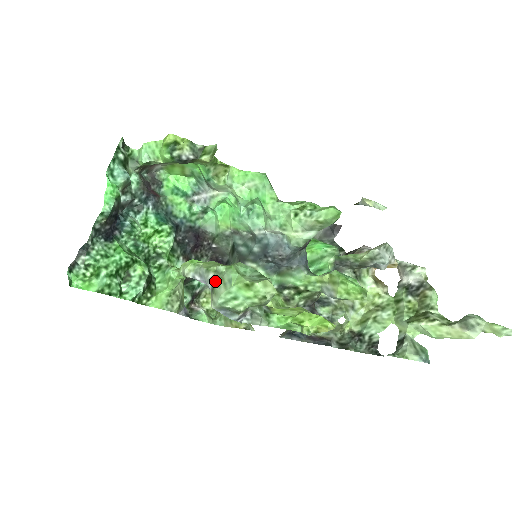
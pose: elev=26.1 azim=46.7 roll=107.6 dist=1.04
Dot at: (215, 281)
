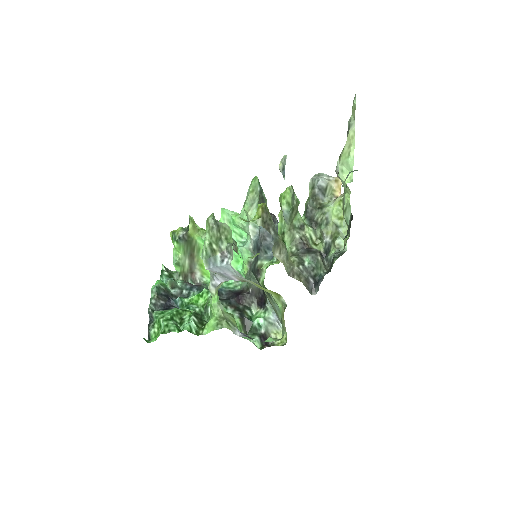
Dot at: occluded
